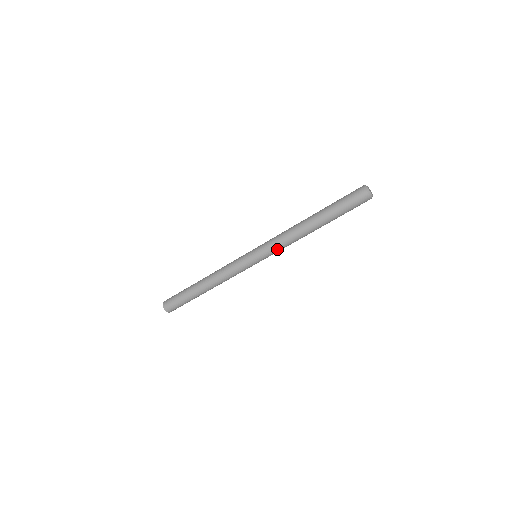
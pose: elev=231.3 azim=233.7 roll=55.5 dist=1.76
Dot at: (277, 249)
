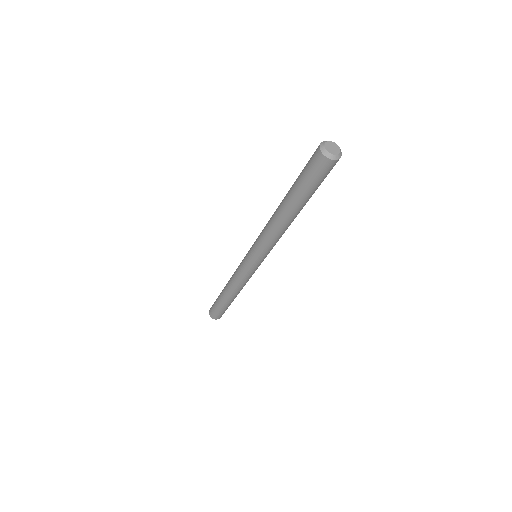
Dot at: (261, 244)
